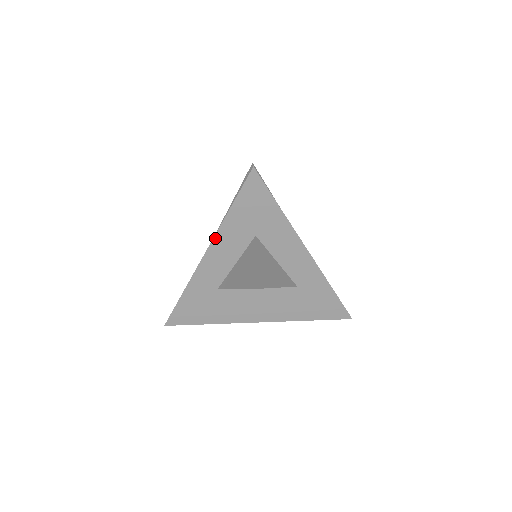
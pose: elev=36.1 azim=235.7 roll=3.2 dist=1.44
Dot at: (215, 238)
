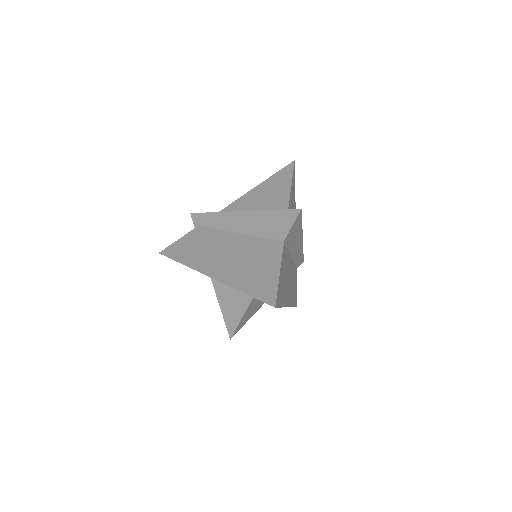
Dot at: occluded
